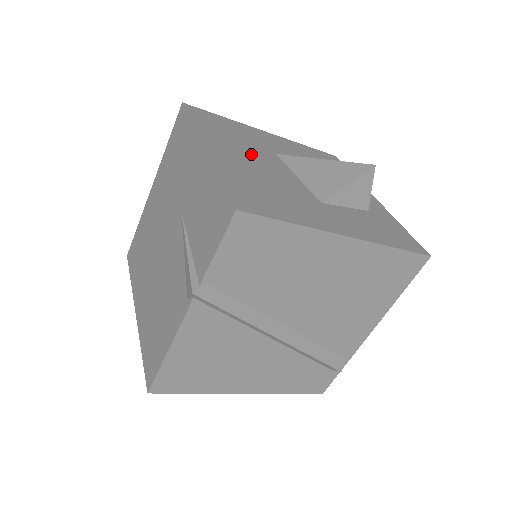
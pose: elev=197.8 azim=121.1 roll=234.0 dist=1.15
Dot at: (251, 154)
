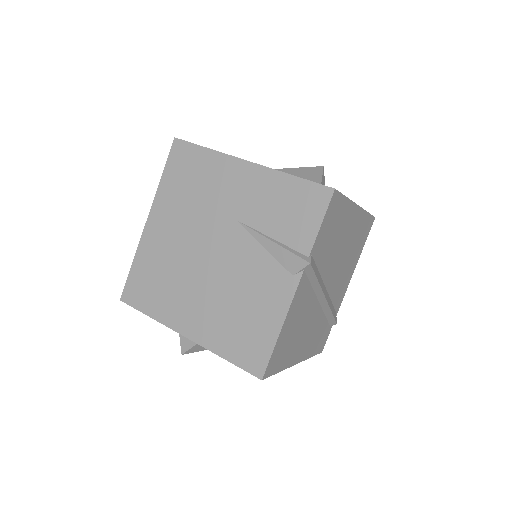
Dot at: occluded
